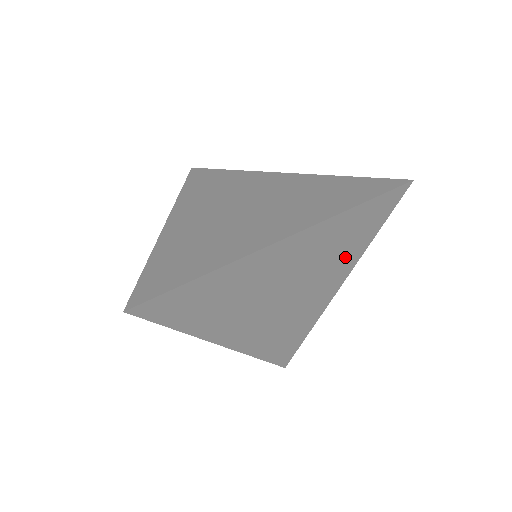
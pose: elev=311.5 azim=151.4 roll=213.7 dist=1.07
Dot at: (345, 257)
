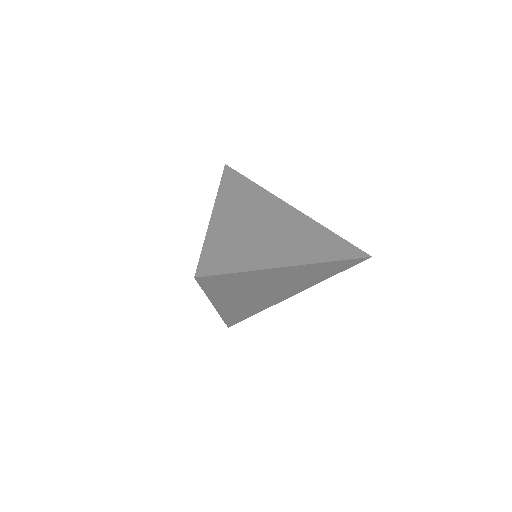
Dot at: (311, 281)
